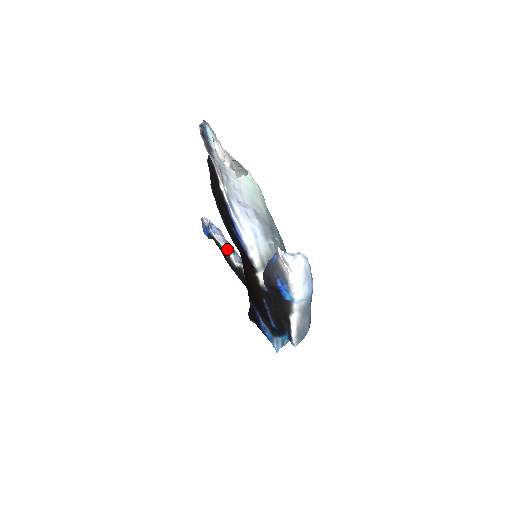
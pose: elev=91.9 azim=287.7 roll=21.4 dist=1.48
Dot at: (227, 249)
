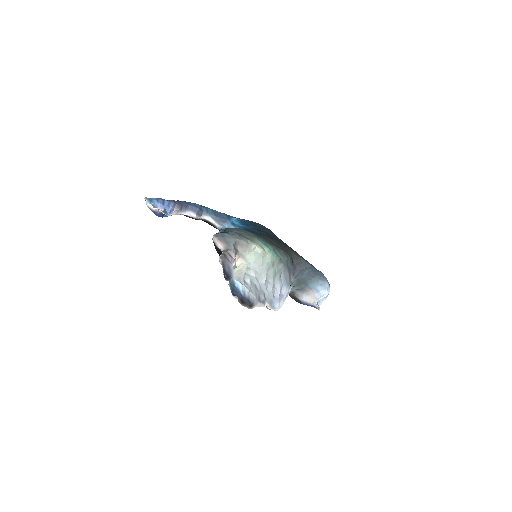
Dot at: (188, 214)
